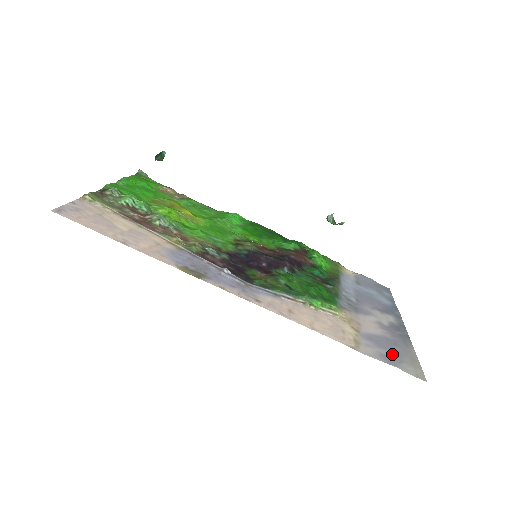
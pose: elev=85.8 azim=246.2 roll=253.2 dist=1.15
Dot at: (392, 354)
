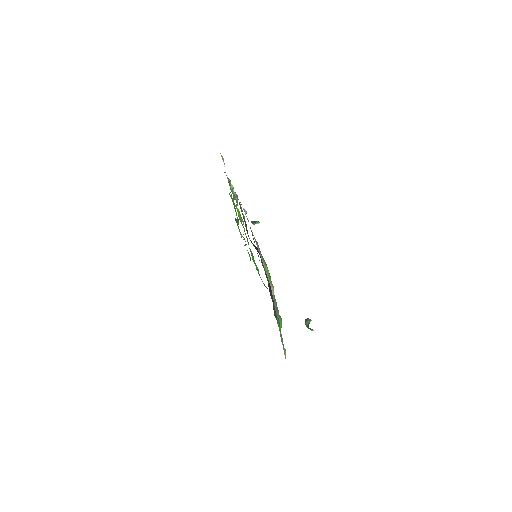
Dot at: occluded
